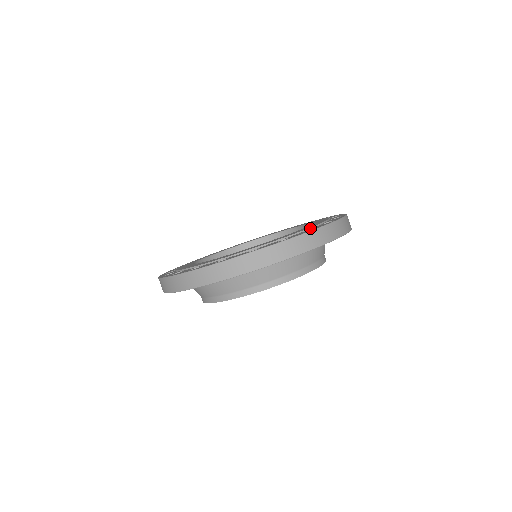
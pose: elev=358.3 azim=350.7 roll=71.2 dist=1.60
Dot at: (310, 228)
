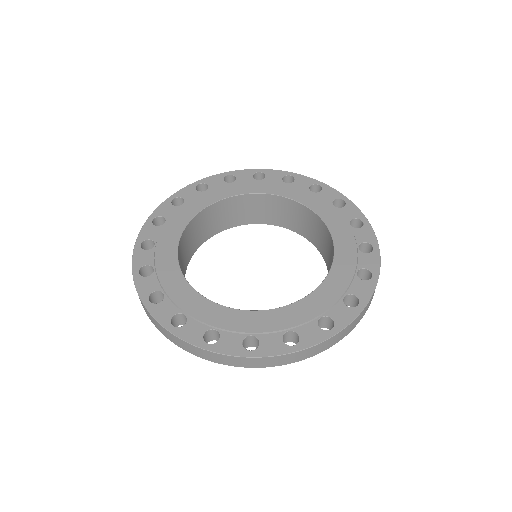
Dot at: (298, 326)
